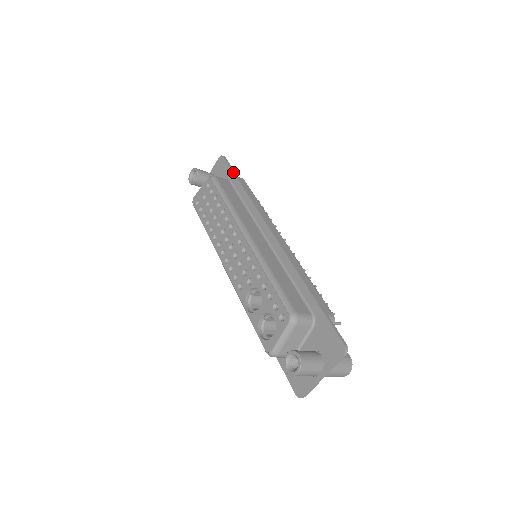
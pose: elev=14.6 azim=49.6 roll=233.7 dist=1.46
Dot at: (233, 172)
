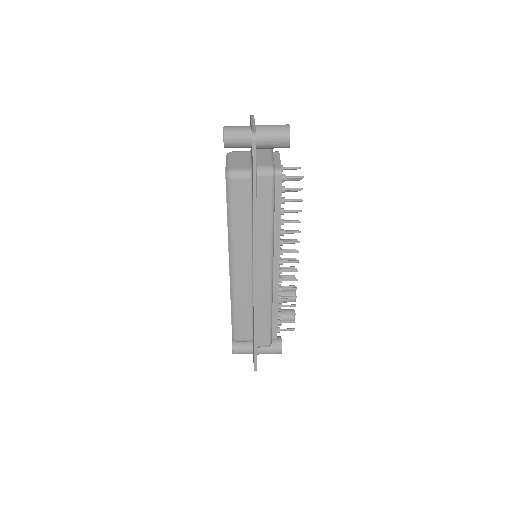
Dot at: (252, 178)
